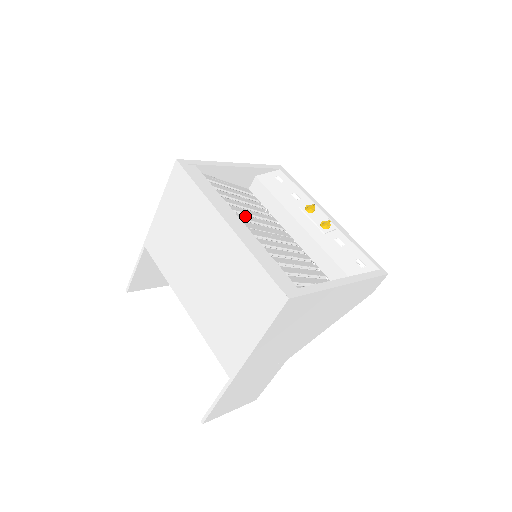
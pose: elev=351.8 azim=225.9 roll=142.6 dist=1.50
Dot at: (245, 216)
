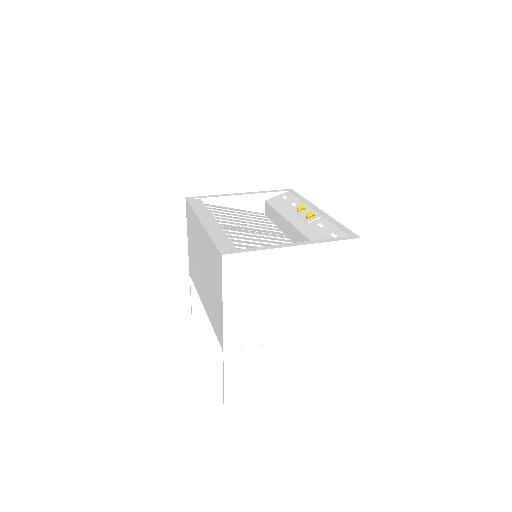
Dot at: (234, 223)
